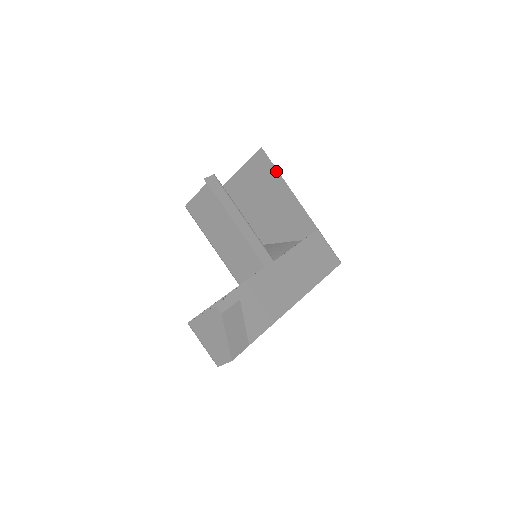
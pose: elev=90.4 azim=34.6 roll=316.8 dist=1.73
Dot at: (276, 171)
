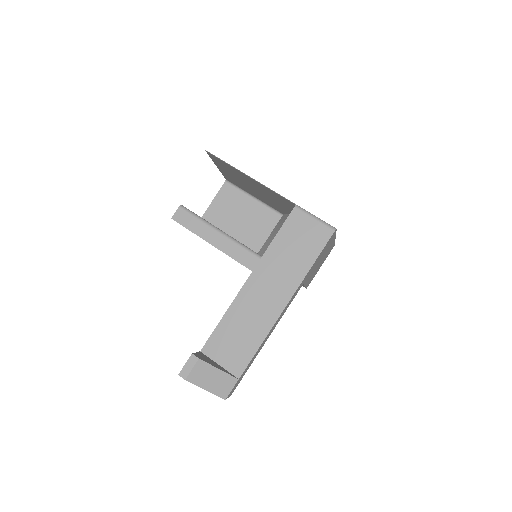
Dot at: (230, 166)
